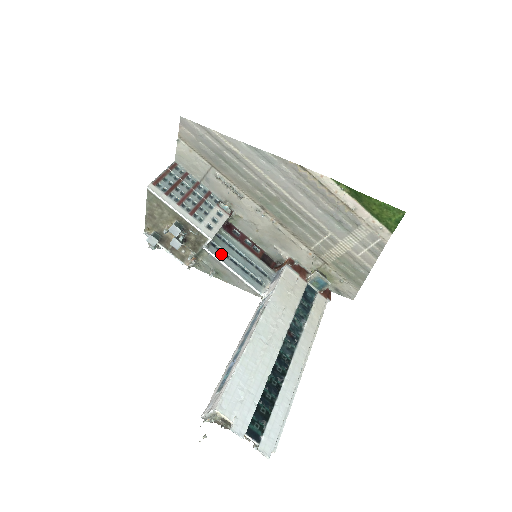
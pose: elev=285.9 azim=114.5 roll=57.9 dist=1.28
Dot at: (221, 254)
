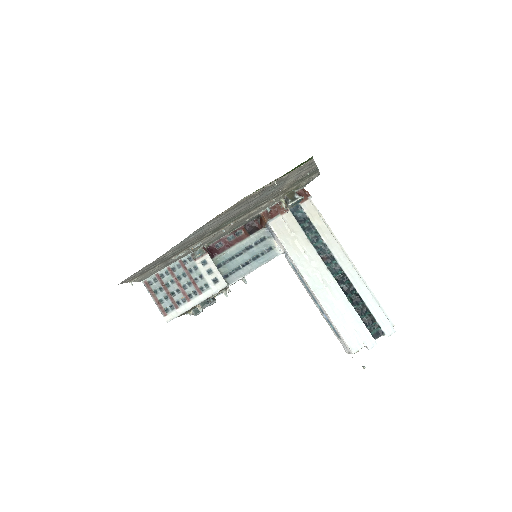
Dot at: (236, 273)
